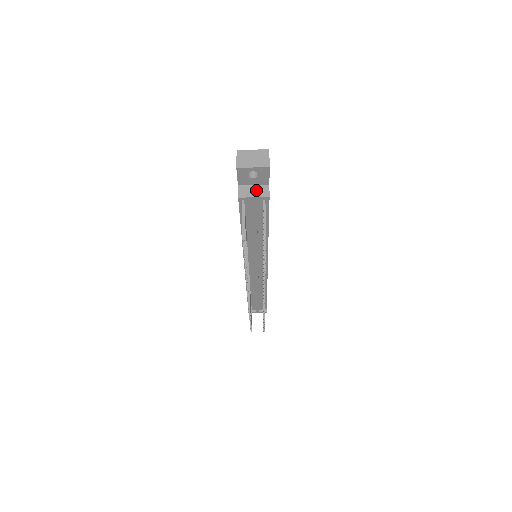
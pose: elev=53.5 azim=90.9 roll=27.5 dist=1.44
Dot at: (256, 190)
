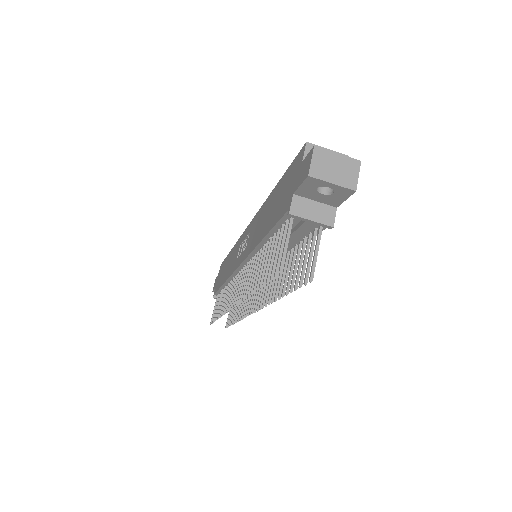
Dot at: (317, 210)
